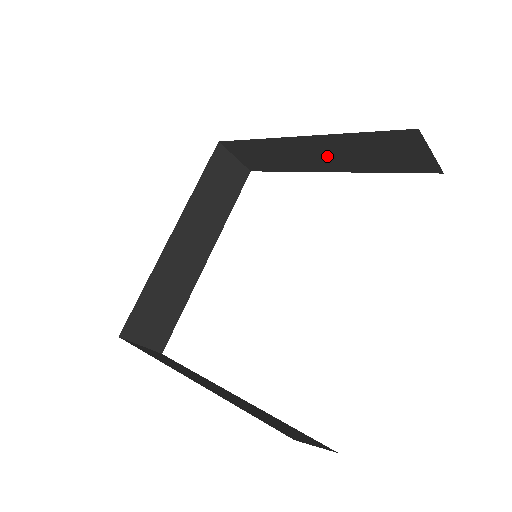
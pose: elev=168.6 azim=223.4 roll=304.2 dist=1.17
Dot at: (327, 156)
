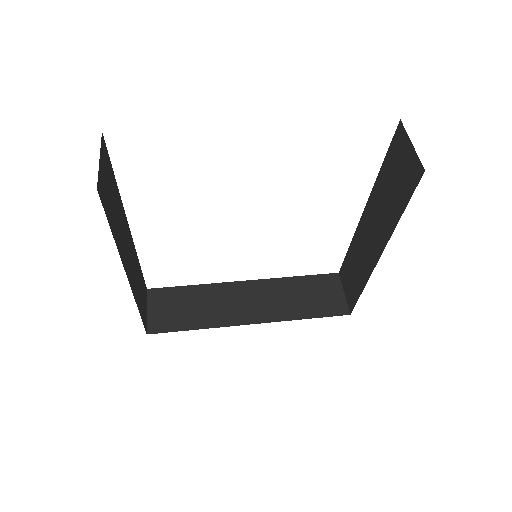
Dot at: occluded
